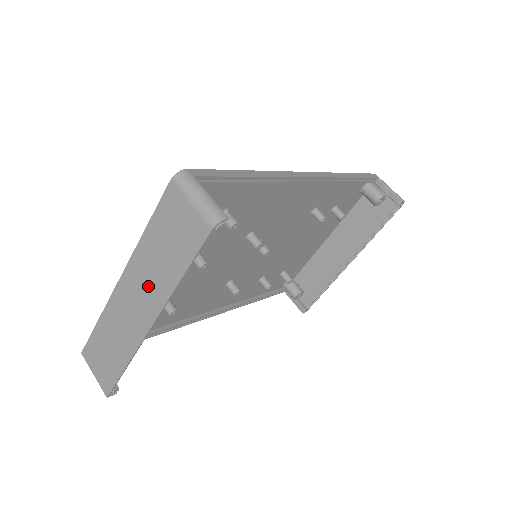
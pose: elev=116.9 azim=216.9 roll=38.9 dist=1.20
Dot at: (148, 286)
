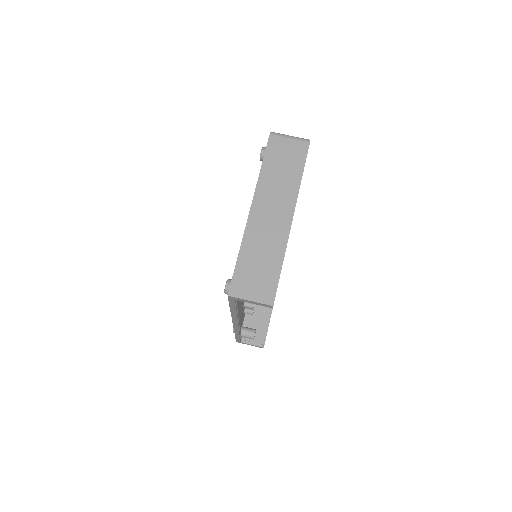
Dot at: (279, 197)
